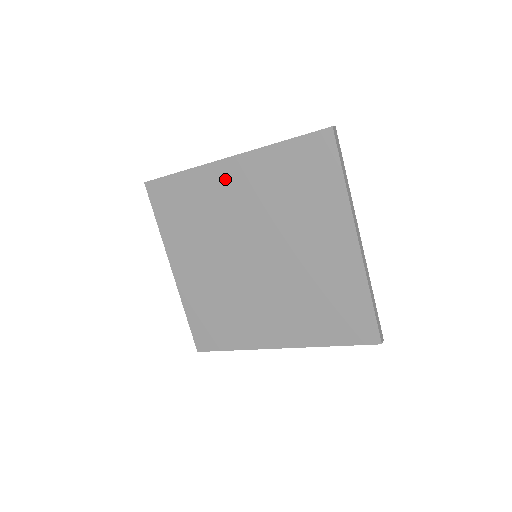
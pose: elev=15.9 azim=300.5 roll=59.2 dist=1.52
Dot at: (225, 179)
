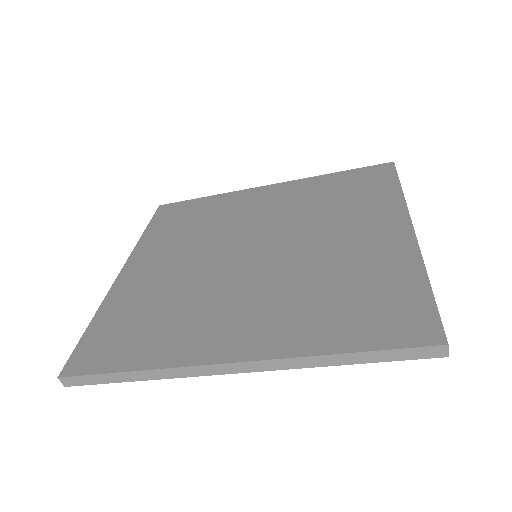
Dot at: (257, 197)
